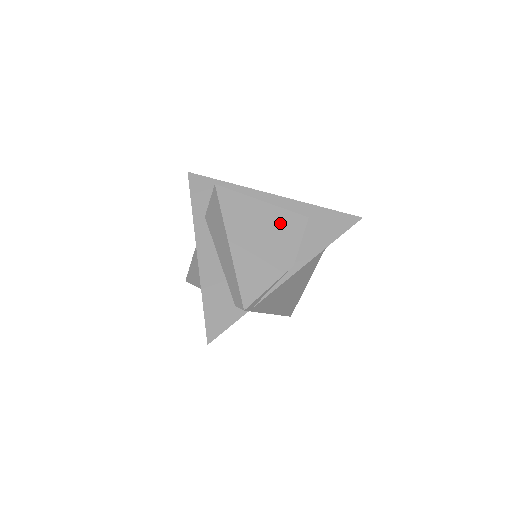
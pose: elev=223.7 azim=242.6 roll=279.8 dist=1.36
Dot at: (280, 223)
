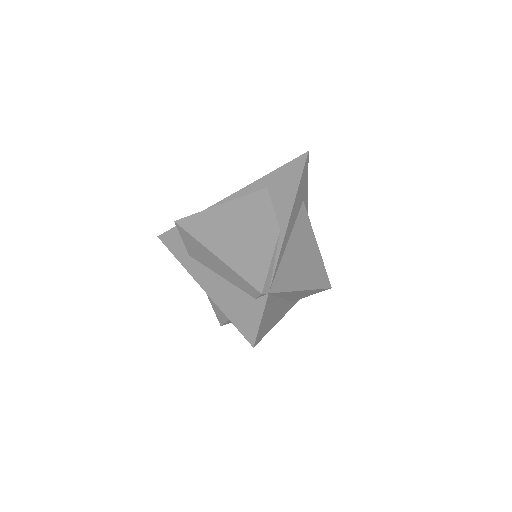
Dot at: (246, 209)
